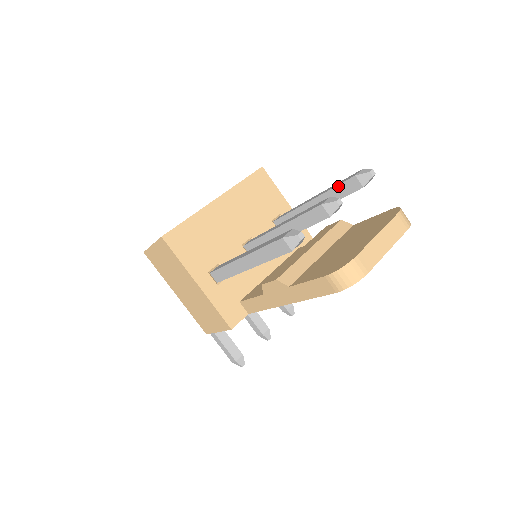
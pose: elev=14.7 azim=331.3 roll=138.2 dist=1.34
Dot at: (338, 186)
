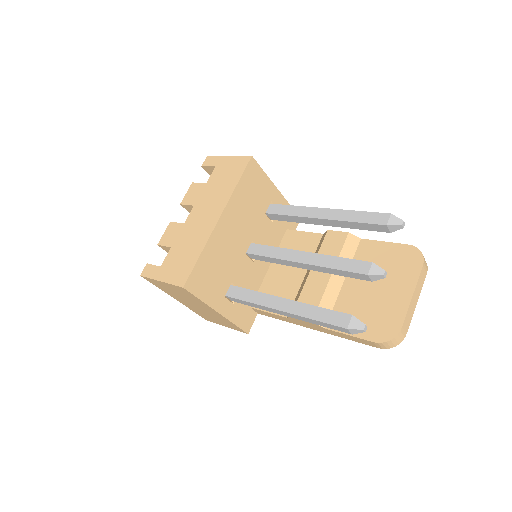
Dot at: (362, 223)
